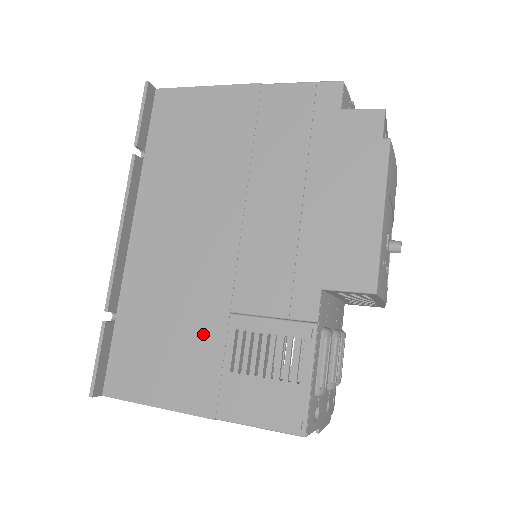
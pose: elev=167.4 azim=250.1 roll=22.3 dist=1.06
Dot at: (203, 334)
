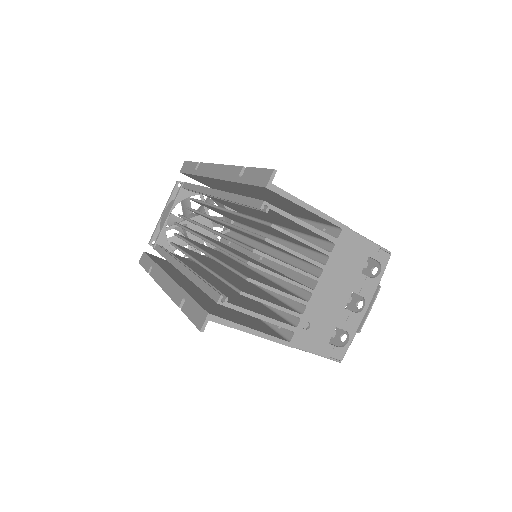
Dot at: occluded
